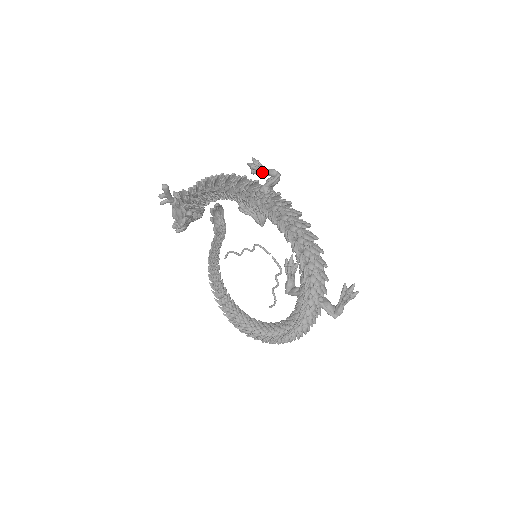
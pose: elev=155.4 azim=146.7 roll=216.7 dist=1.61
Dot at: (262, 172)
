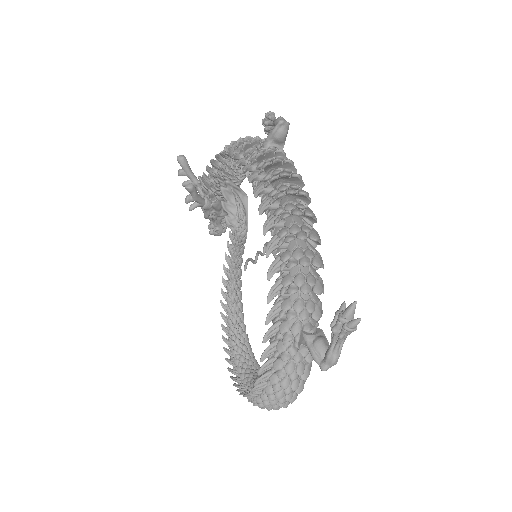
Dot at: (272, 126)
